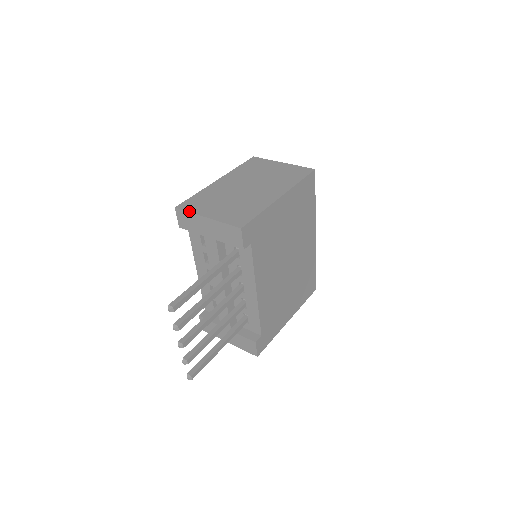
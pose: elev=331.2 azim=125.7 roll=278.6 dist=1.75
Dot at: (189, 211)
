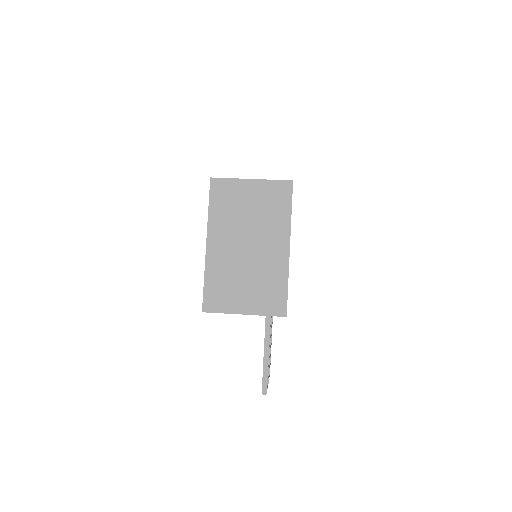
Dot at: (221, 312)
